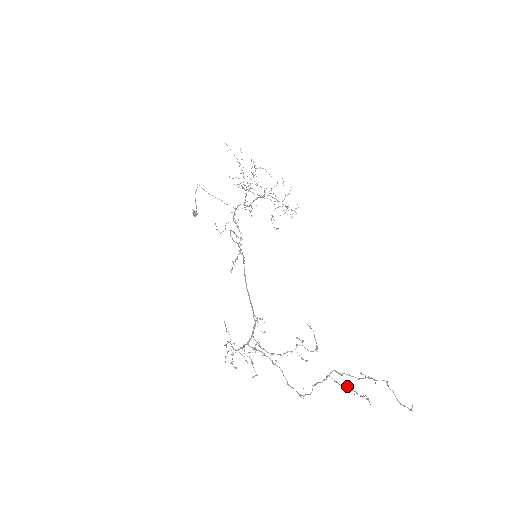
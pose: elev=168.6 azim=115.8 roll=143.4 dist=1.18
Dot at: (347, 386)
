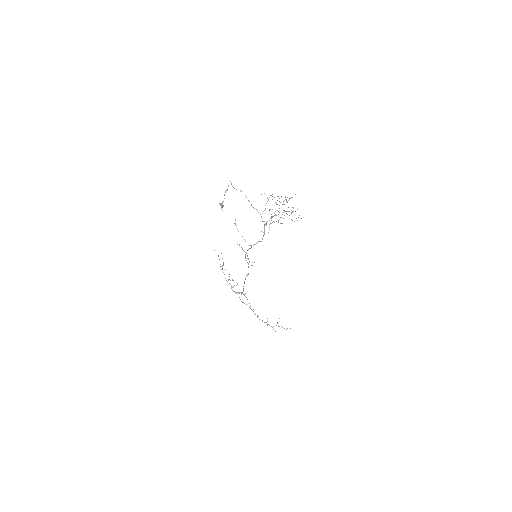
Dot at: occluded
